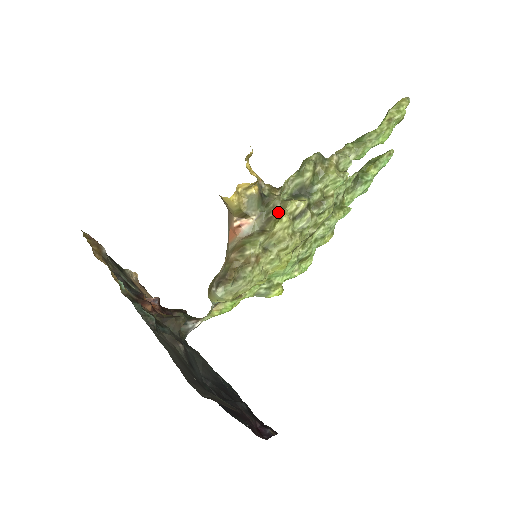
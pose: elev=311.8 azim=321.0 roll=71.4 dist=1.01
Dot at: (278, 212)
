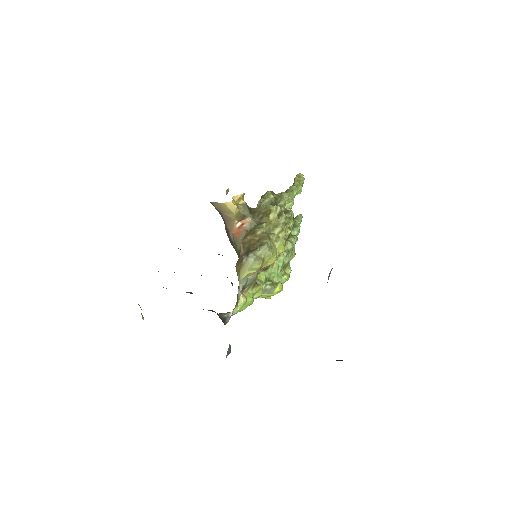
Dot at: (265, 213)
